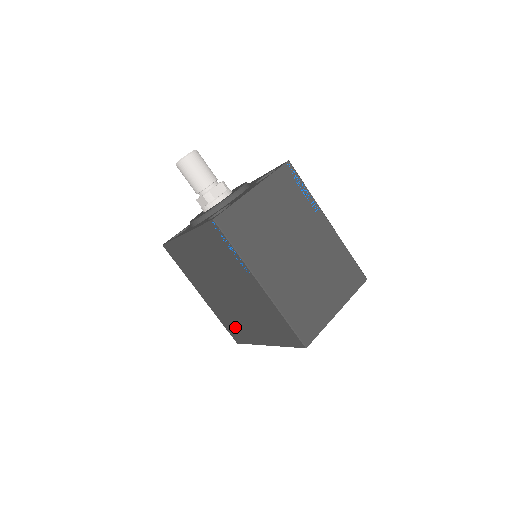
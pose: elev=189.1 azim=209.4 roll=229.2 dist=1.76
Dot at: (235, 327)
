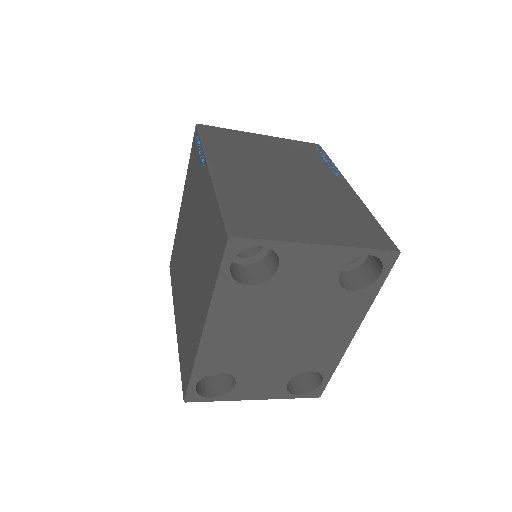
Dot at: (187, 346)
